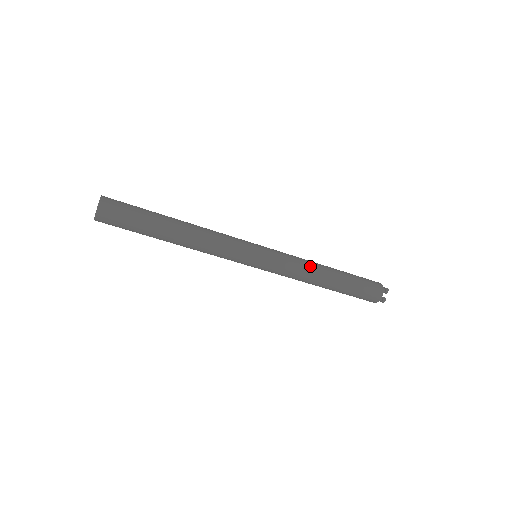
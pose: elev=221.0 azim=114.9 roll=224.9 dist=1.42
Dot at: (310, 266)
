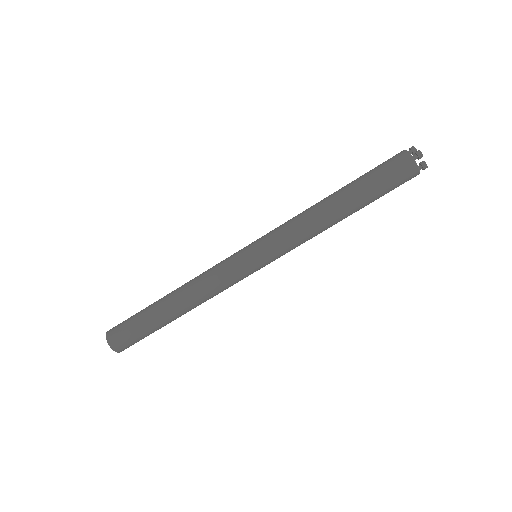
Dot at: (311, 222)
